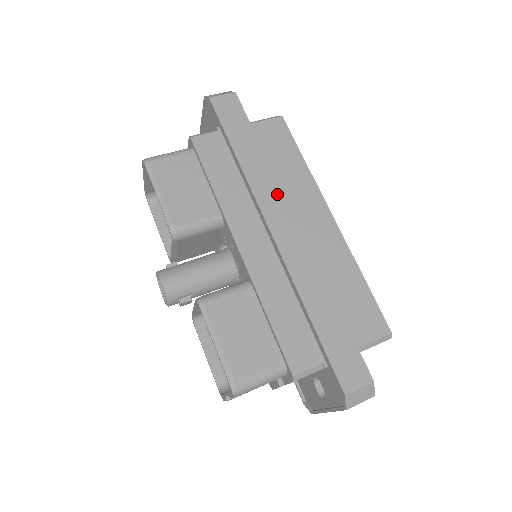
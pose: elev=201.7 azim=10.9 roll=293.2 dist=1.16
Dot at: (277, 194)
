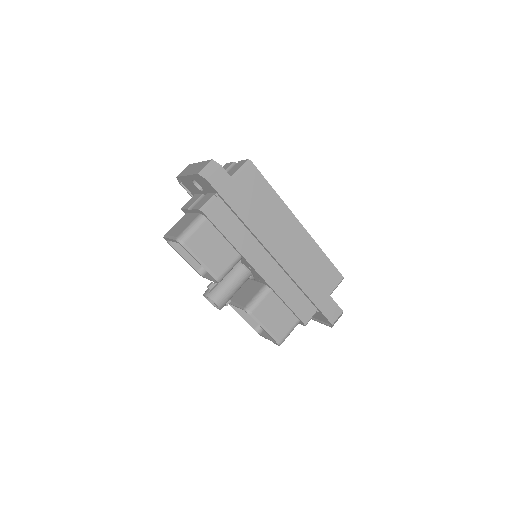
Dot at: (272, 233)
